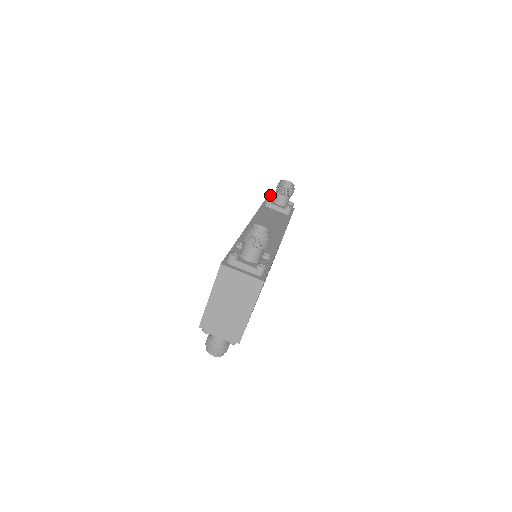
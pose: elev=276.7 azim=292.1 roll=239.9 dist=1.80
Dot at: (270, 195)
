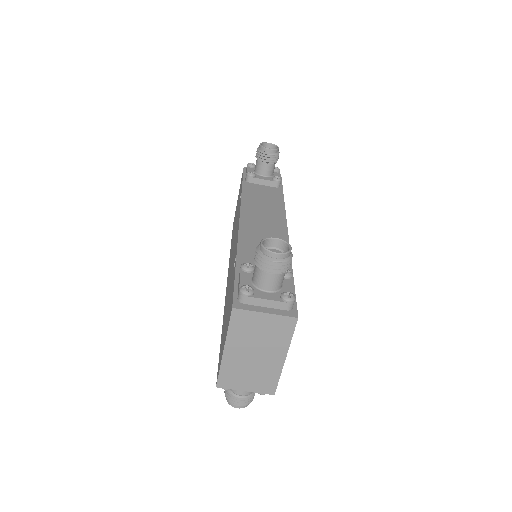
Dot at: (248, 165)
